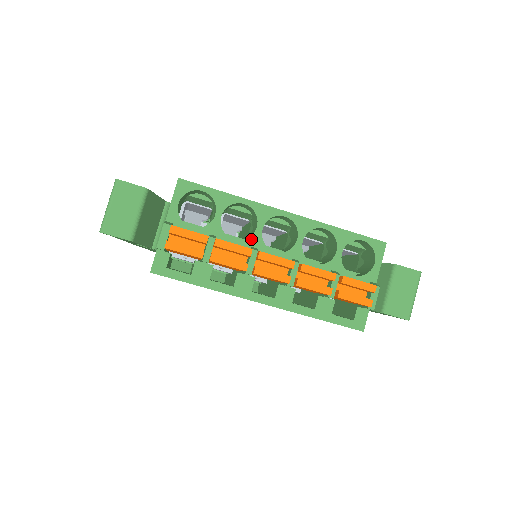
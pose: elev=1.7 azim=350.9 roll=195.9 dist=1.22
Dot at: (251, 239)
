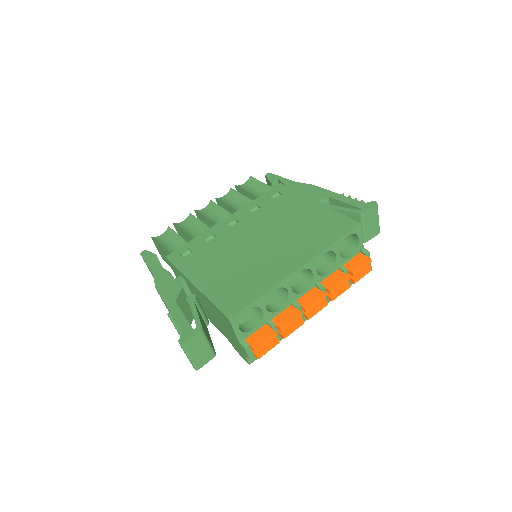
Dot at: (289, 300)
